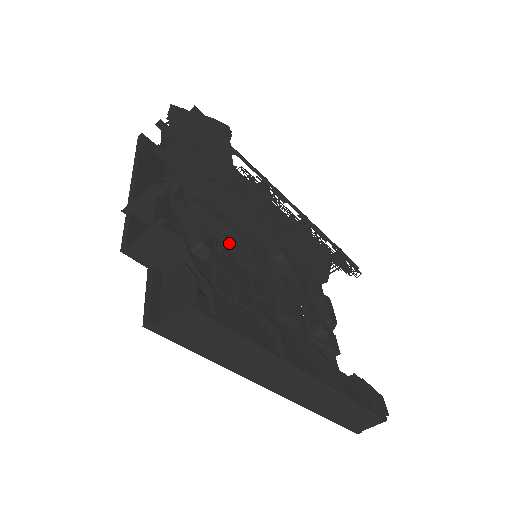
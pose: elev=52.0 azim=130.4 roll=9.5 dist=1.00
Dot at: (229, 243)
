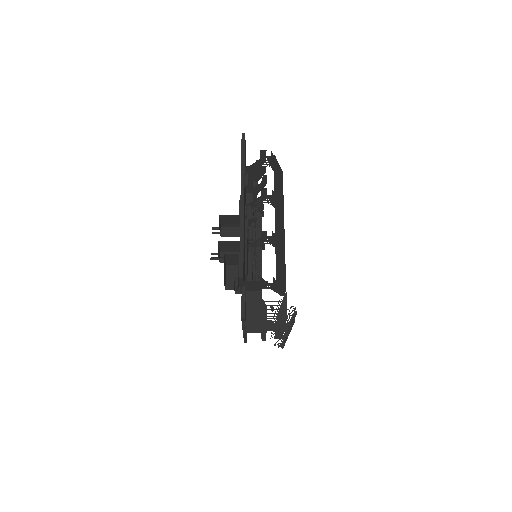
Dot at: occluded
